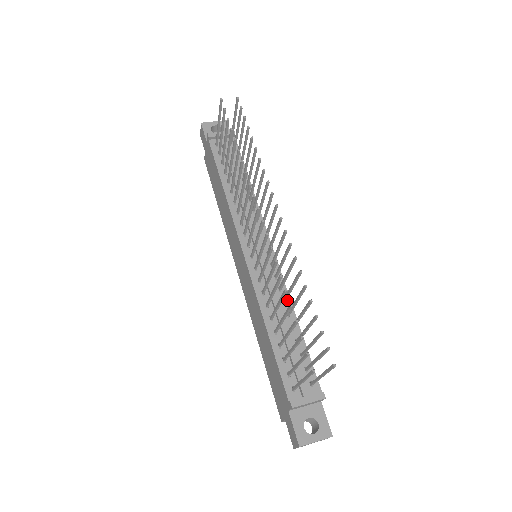
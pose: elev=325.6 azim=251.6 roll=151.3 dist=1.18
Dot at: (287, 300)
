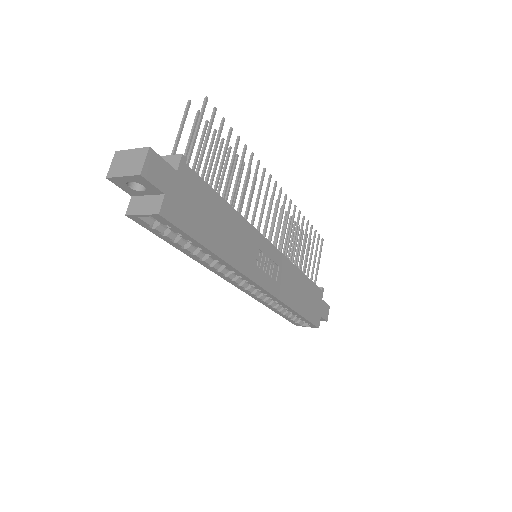
Dot at: (241, 218)
